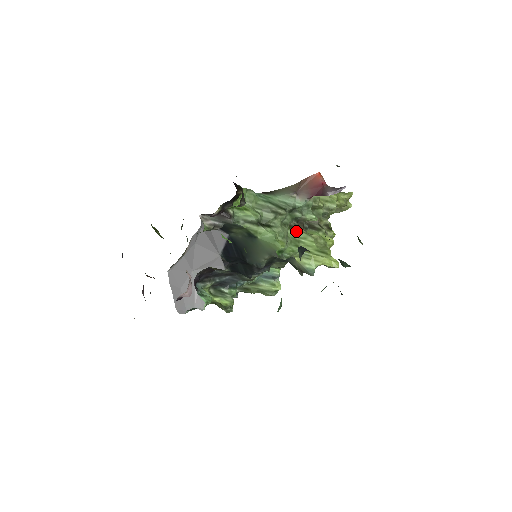
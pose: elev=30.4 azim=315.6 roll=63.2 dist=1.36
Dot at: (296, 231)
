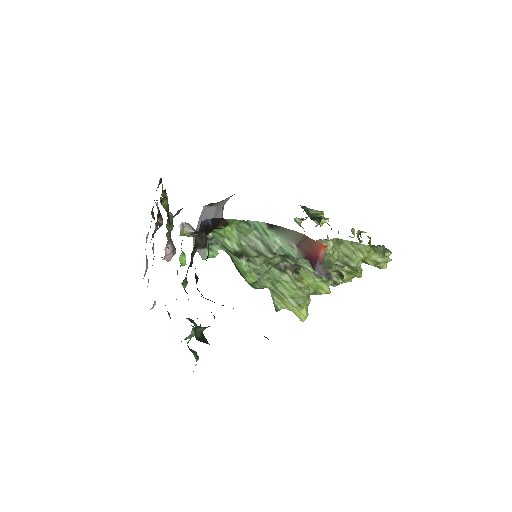
Dot at: (281, 272)
